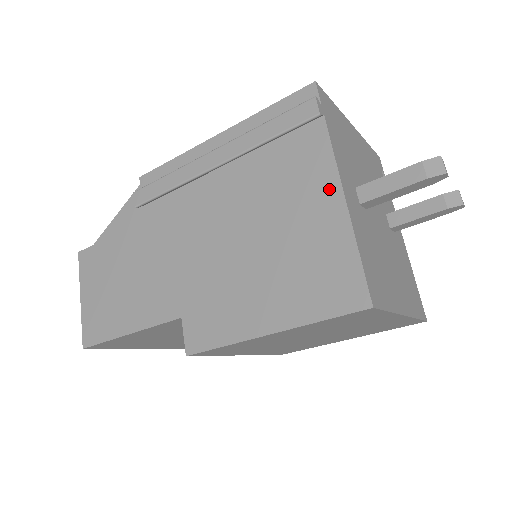
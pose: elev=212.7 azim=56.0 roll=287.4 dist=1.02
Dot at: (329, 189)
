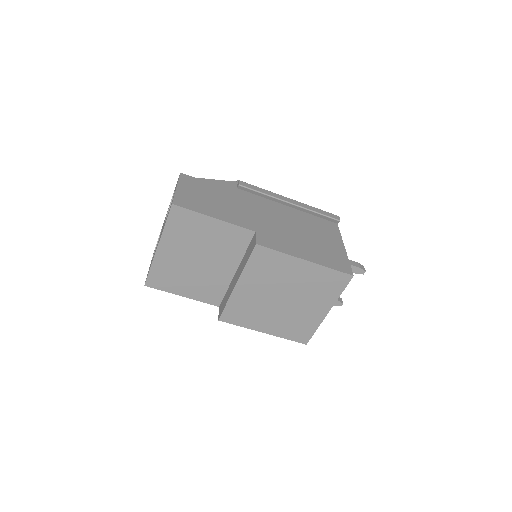
Dot at: (338, 240)
